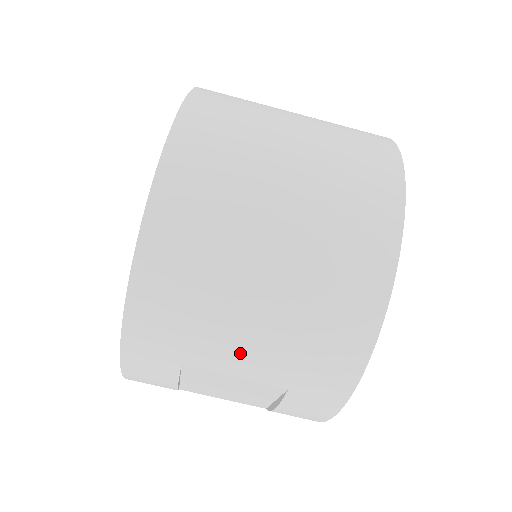
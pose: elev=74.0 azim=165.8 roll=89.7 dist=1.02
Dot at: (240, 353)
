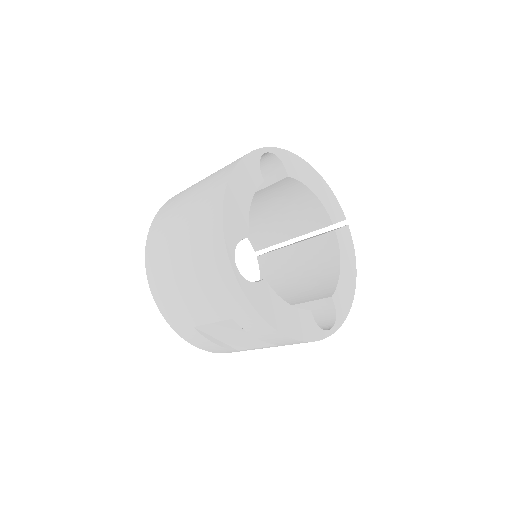
Dot at: (199, 307)
